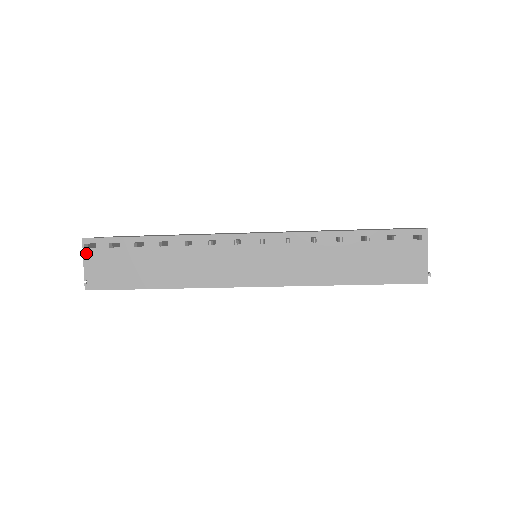
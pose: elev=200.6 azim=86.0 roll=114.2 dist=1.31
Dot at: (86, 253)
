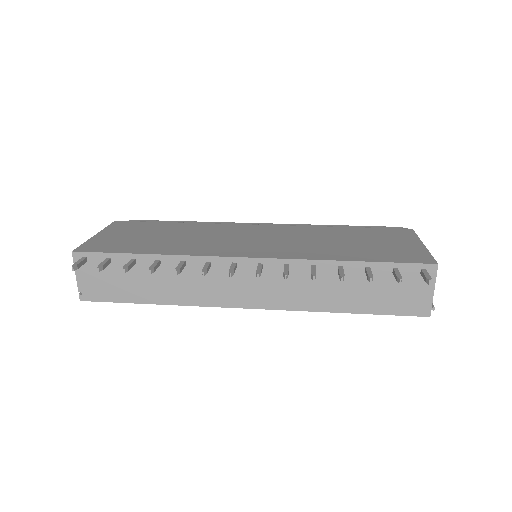
Dot at: occluded
